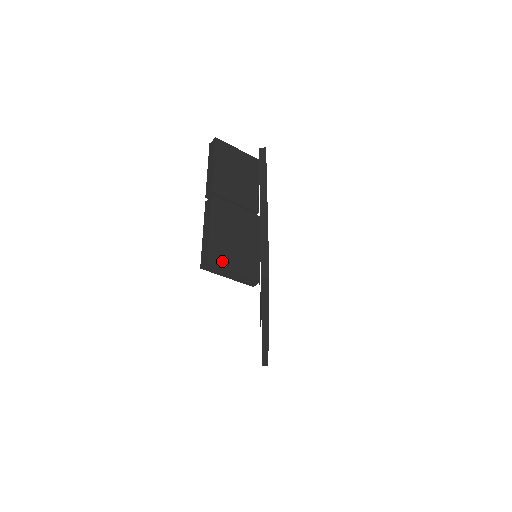
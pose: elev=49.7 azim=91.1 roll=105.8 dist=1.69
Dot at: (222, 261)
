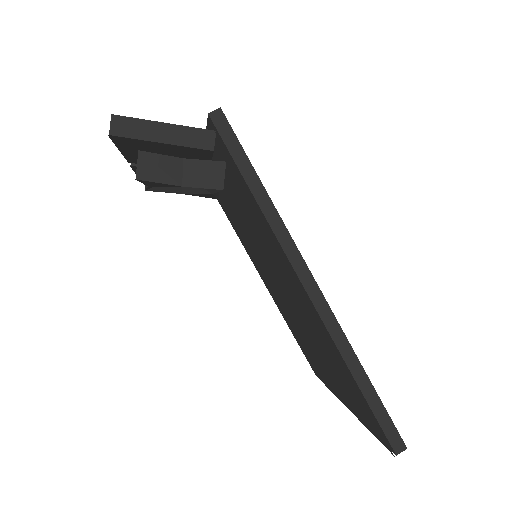
Dot at: occluded
